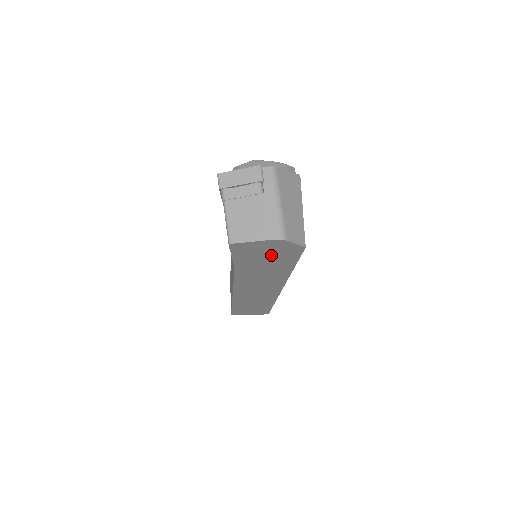
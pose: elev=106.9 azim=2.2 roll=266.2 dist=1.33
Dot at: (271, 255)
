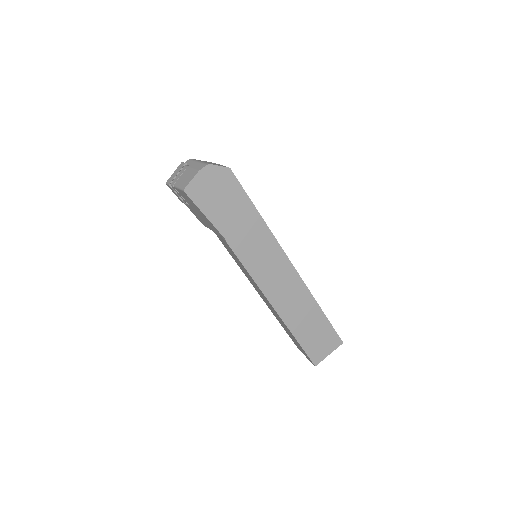
Dot at: (222, 194)
